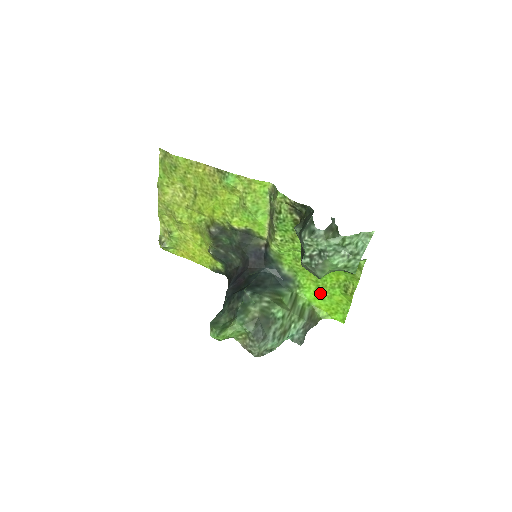
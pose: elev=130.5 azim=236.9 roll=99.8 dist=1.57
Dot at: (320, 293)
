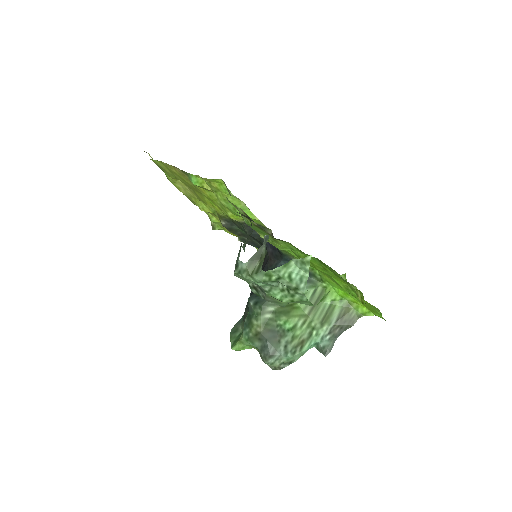
Dot at: occluded
